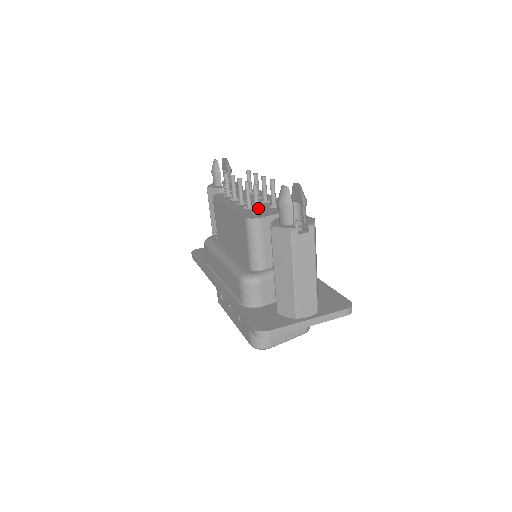
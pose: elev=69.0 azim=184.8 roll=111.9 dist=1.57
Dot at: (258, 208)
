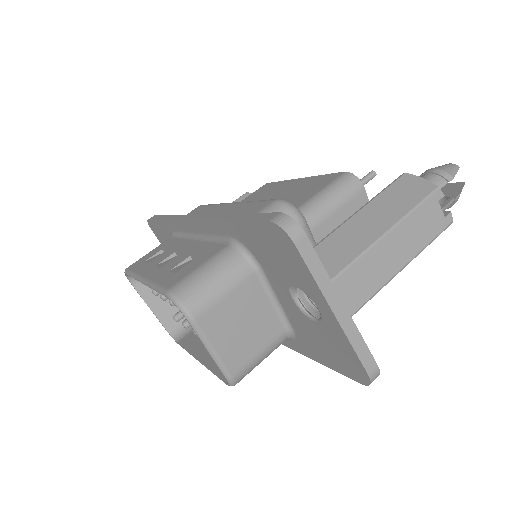
Dot at: occluded
